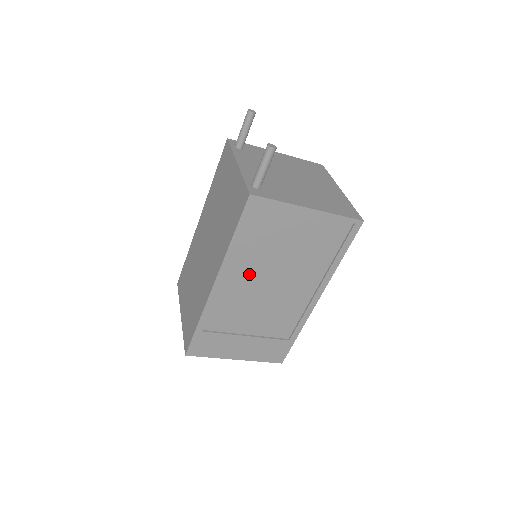
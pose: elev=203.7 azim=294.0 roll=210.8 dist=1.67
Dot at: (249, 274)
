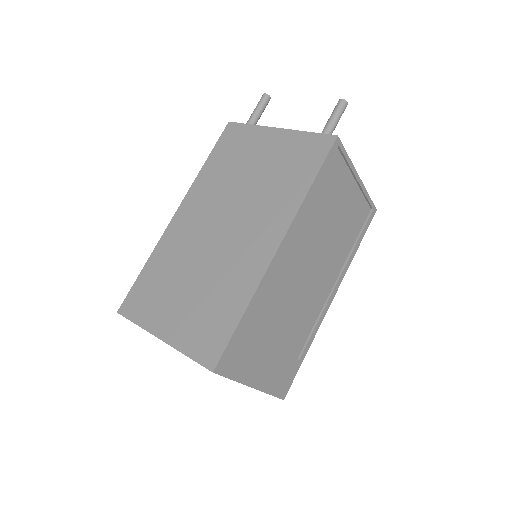
Dot at: (303, 244)
